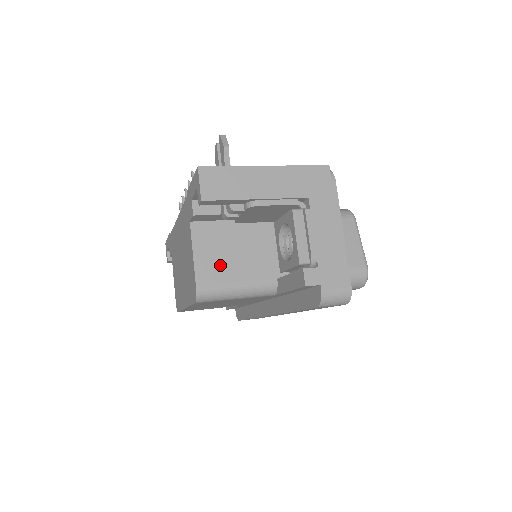
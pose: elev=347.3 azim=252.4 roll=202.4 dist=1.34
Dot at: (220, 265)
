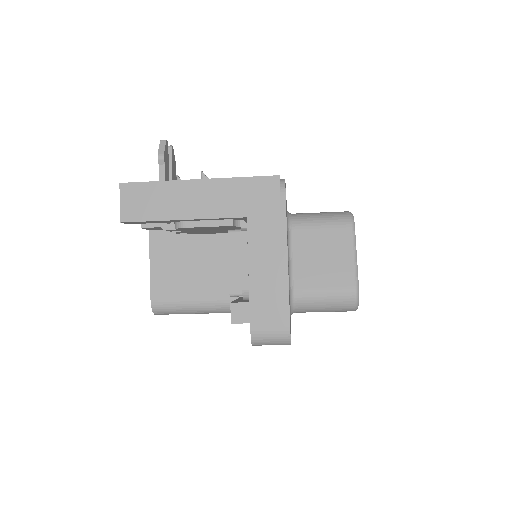
Dot at: (177, 278)
